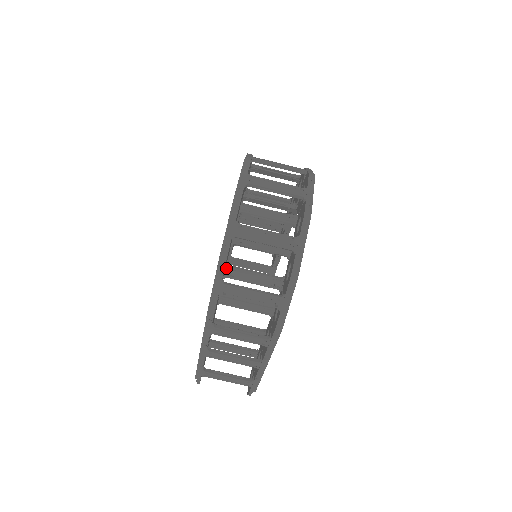
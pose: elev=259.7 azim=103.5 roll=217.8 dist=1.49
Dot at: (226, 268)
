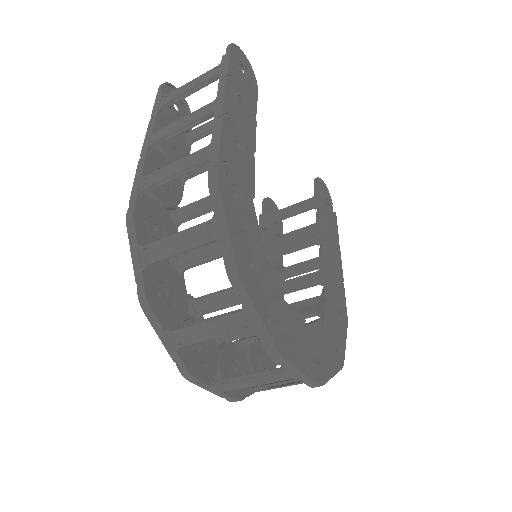
Dot at: occluded
